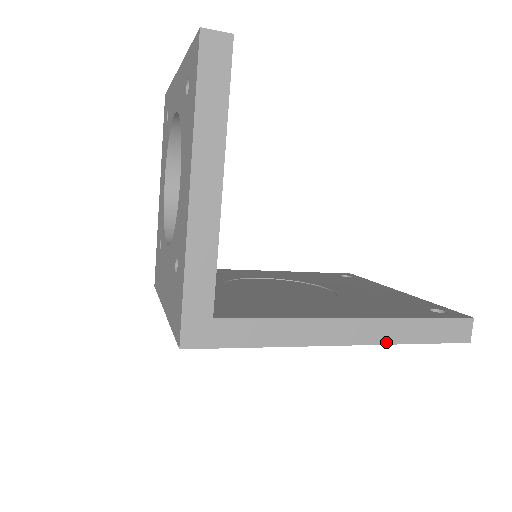
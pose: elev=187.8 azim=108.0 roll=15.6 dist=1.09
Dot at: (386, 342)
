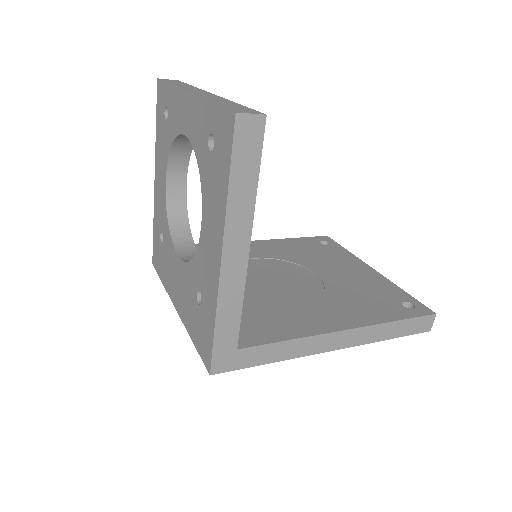
Dot at: (368, 342)
